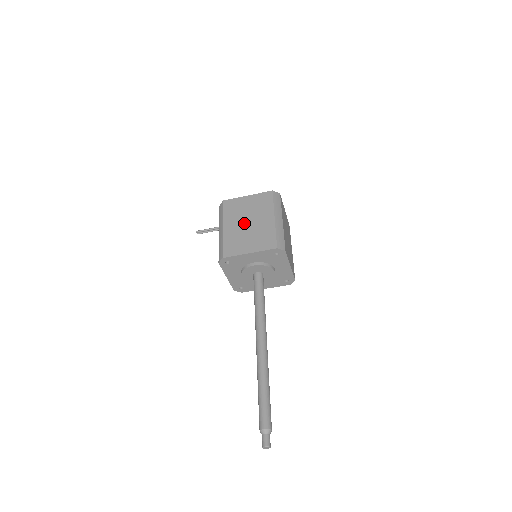
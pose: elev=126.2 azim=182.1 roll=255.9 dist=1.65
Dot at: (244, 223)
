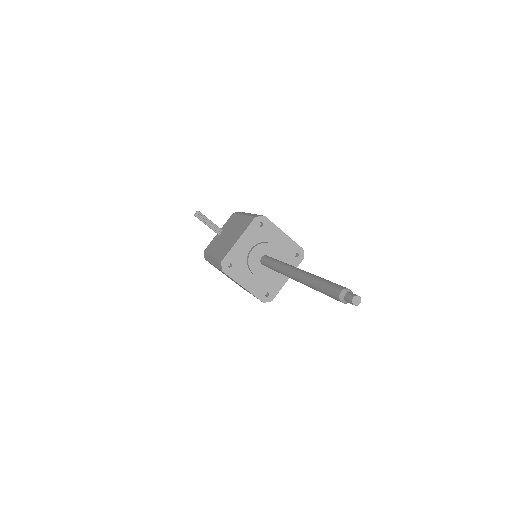
Dot at: occluded
